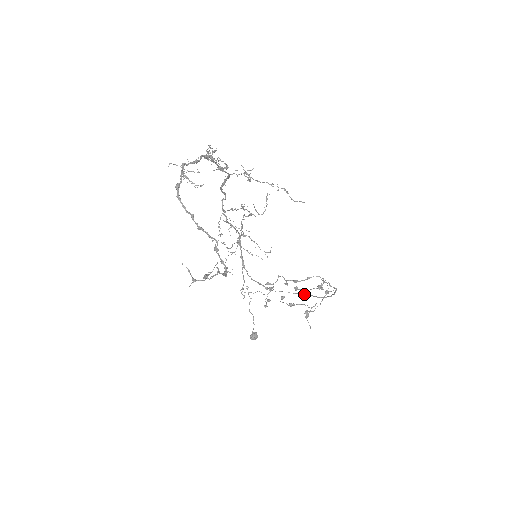
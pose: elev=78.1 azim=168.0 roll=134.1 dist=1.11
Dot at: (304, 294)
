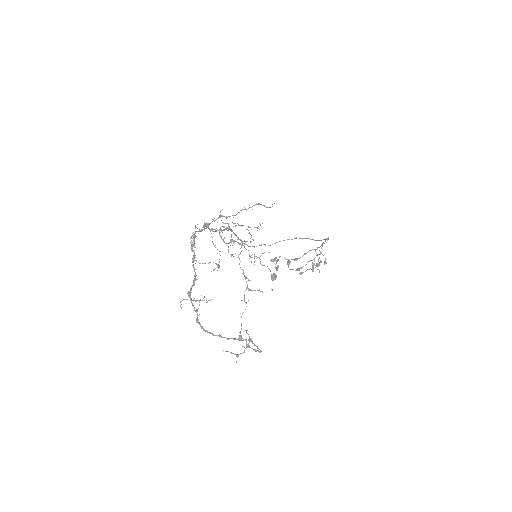
Dot at: (301, 238)
